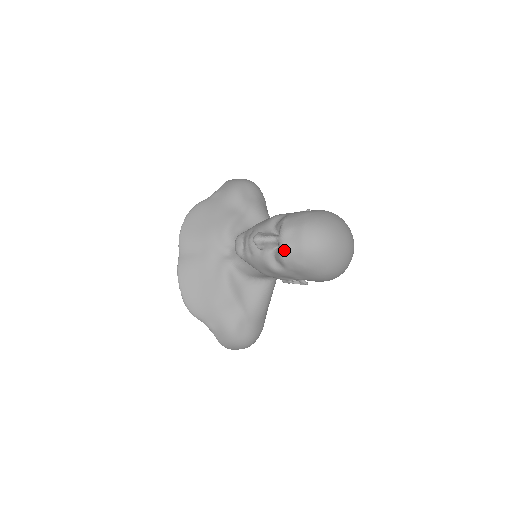
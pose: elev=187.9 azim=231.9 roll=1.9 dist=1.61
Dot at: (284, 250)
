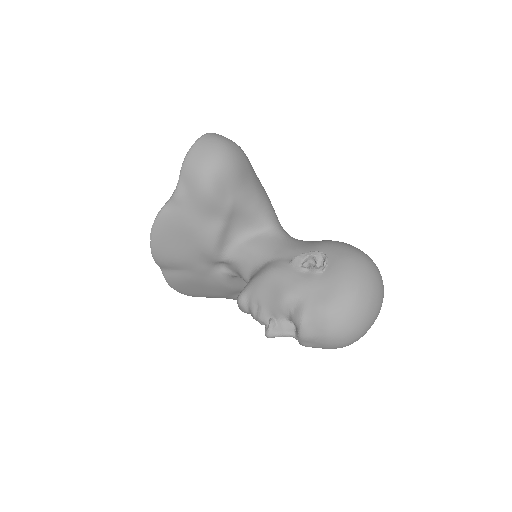
Dot at: occluded
